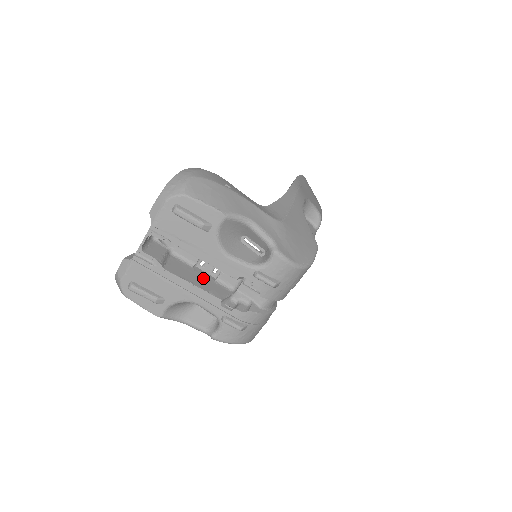
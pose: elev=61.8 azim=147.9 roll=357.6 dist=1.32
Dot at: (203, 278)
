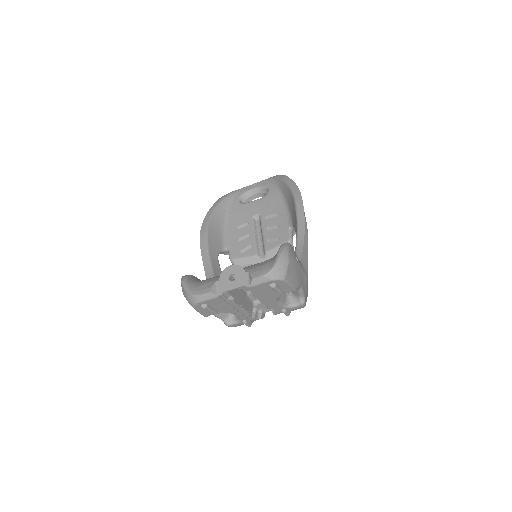
Dot at: (244, 298)
